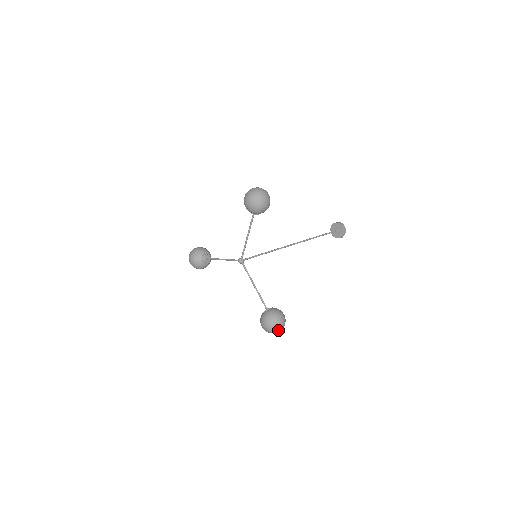
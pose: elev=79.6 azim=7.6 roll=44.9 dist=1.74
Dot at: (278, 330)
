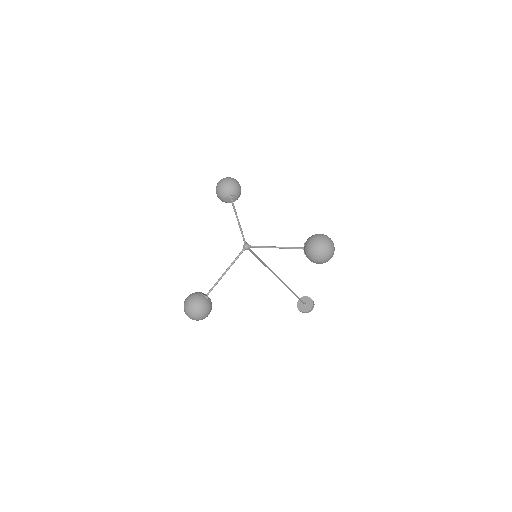
Dot at: (331, 243)
